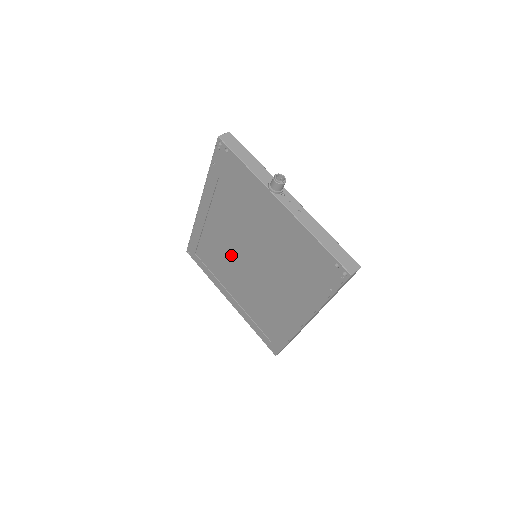
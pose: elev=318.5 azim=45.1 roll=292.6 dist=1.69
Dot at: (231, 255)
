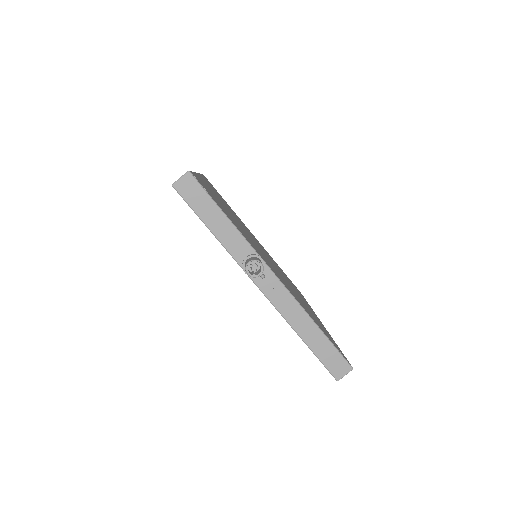
Dot at: occluded
